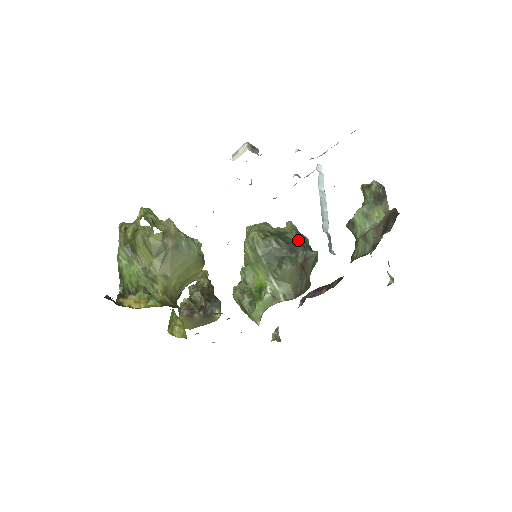
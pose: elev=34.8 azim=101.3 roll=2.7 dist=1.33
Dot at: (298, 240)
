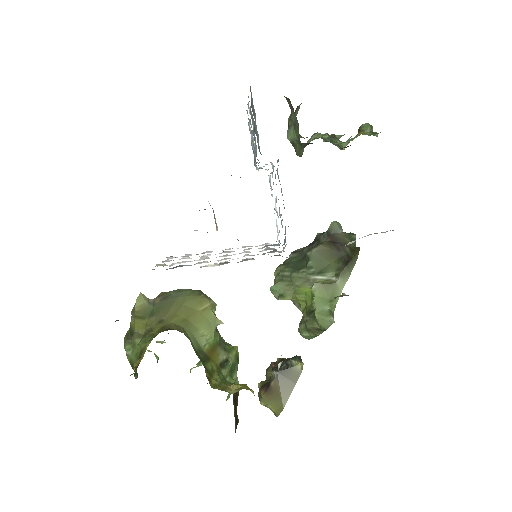
Dot at: occluded
